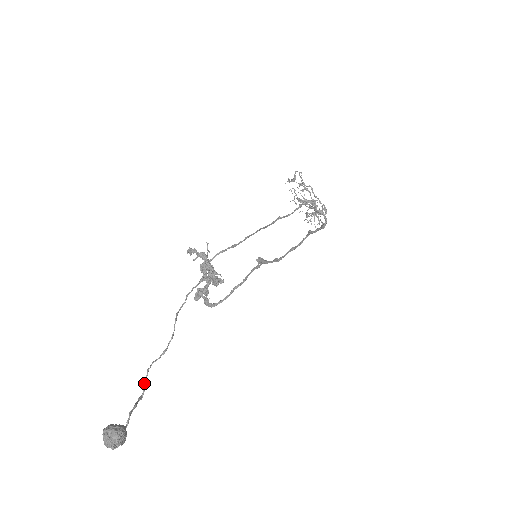
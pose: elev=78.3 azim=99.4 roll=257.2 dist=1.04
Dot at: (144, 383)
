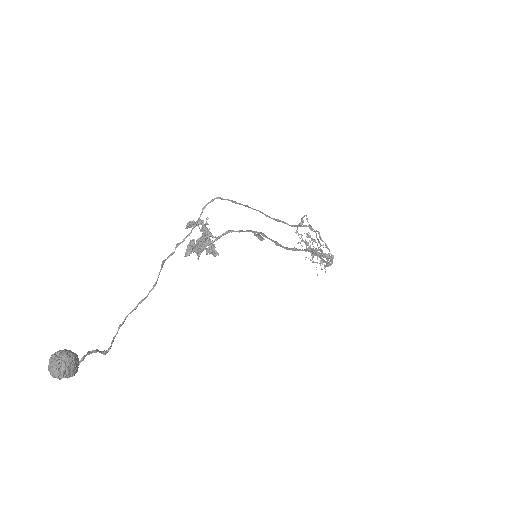
Dot at: (112, 340)
